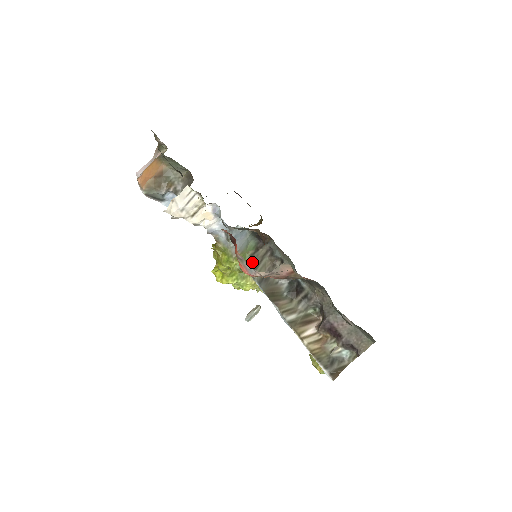
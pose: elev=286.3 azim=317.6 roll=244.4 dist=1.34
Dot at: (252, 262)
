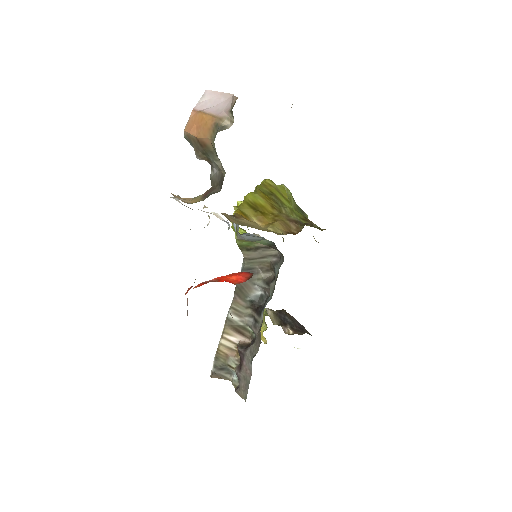
Dot at: (253, 251)
